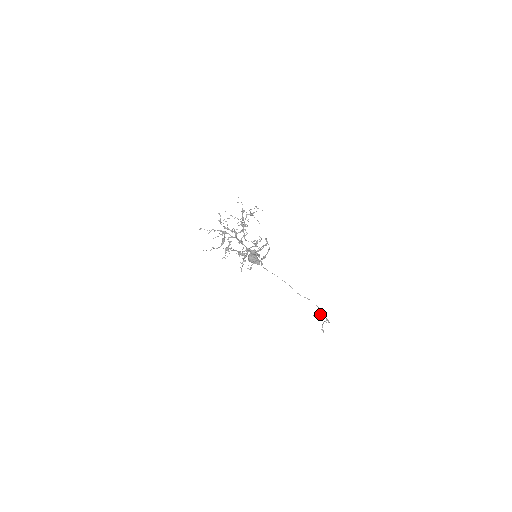
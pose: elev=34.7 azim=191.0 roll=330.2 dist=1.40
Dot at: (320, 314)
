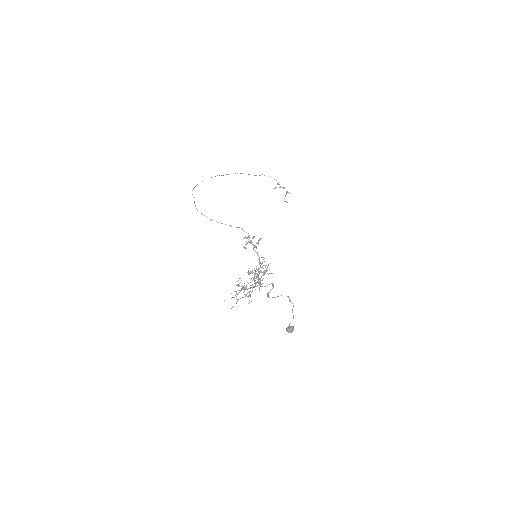
Dot at: (280, 187)
